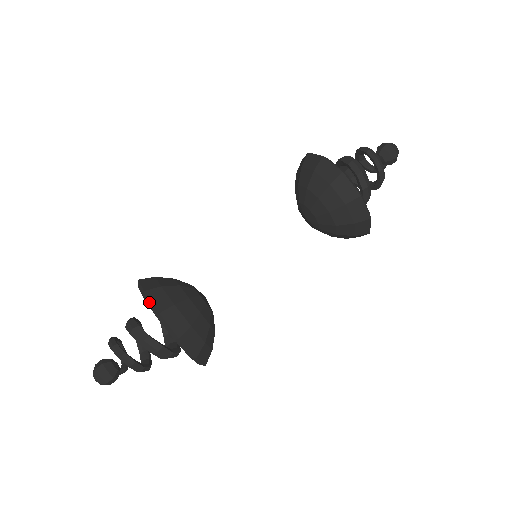
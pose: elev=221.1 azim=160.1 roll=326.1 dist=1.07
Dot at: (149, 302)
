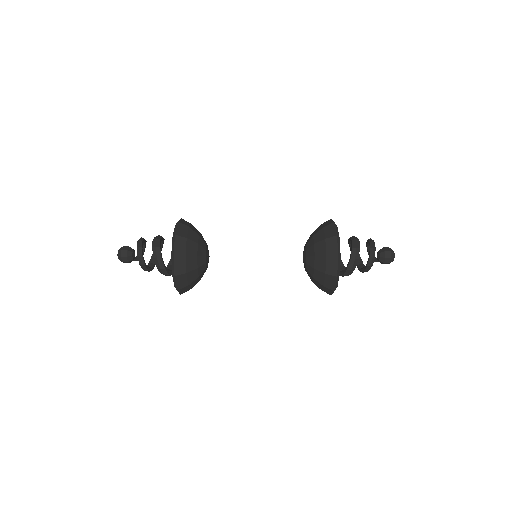
Dot at: (173, 243)
